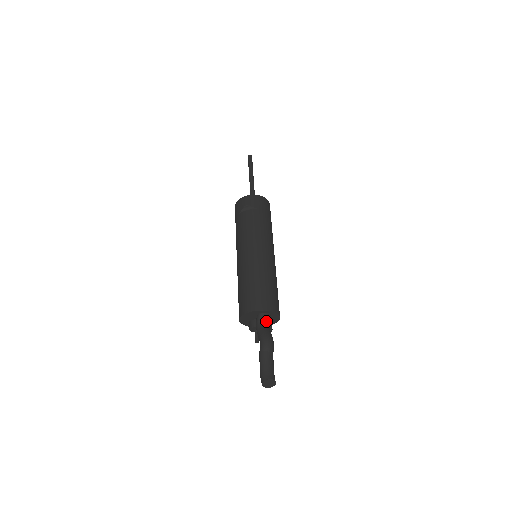
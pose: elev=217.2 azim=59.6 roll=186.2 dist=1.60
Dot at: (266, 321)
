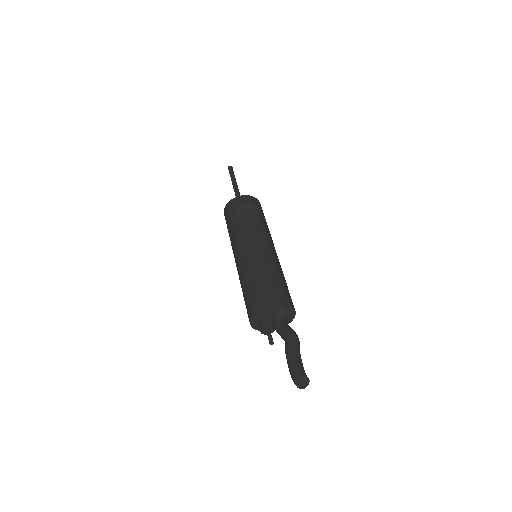
Dot at: (285, 318)
